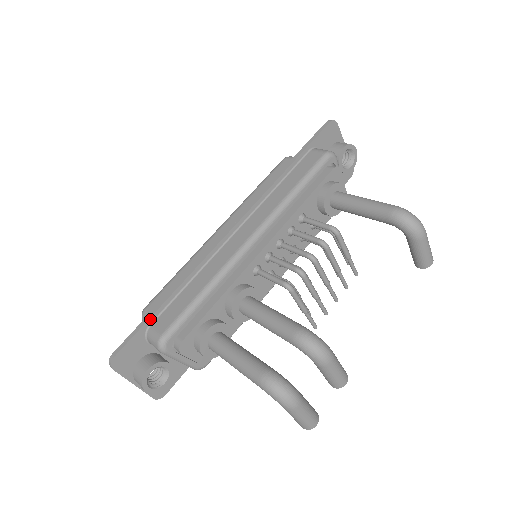
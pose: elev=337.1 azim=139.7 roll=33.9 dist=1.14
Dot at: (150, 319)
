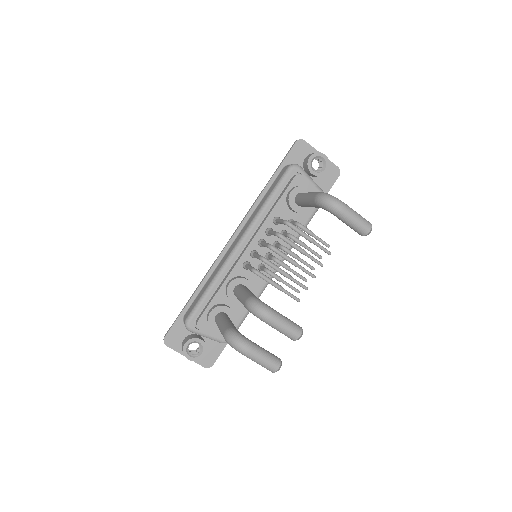
Dot at: (183, 310)
